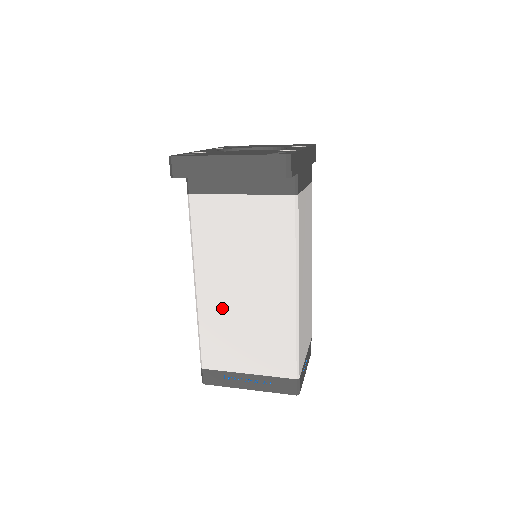
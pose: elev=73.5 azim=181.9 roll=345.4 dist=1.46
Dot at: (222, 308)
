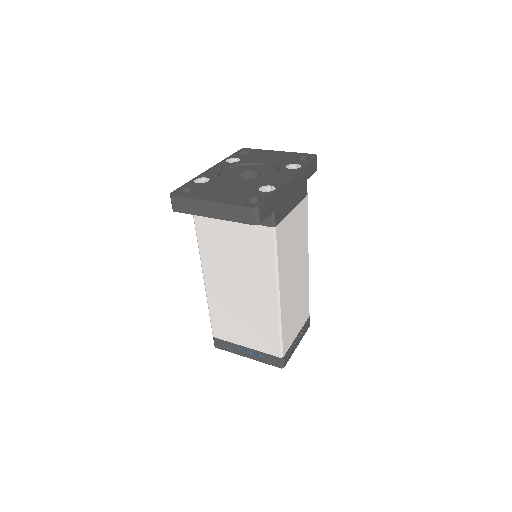
Dot at: (224, 299)
